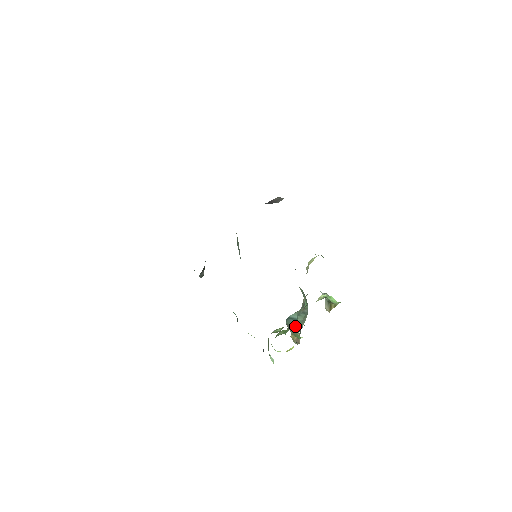
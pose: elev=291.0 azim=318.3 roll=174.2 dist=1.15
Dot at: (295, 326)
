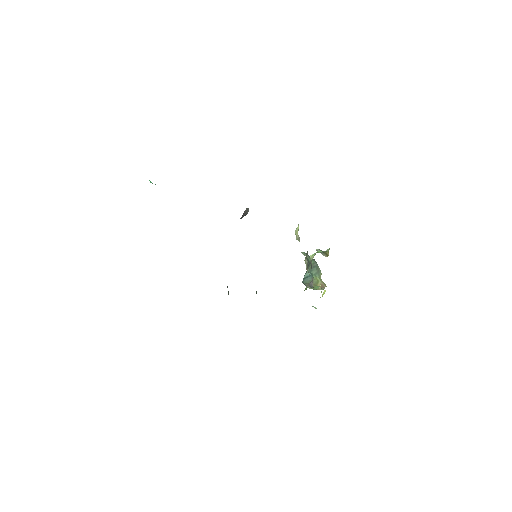
Dot at: occluded
